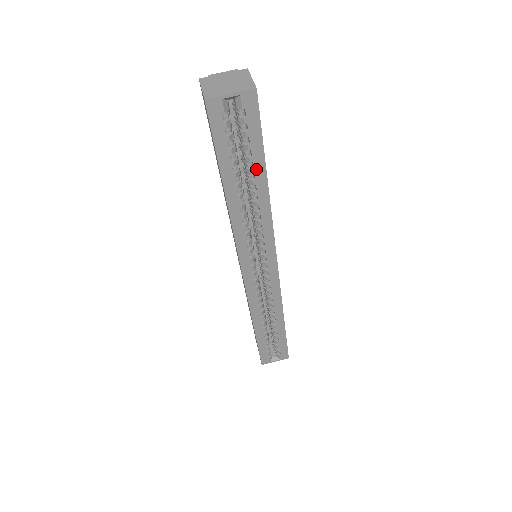
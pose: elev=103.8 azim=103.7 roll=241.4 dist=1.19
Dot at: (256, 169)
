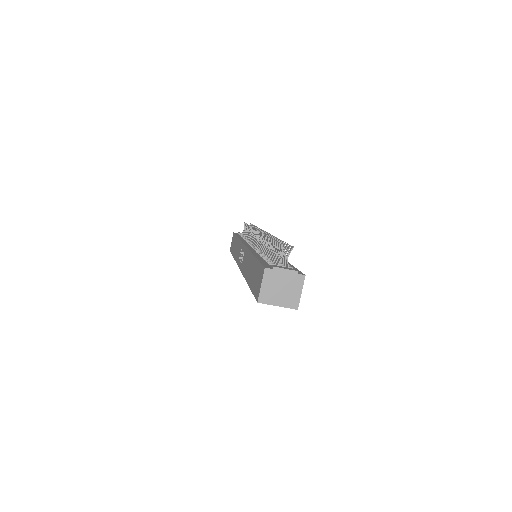
Dot at: occluded
